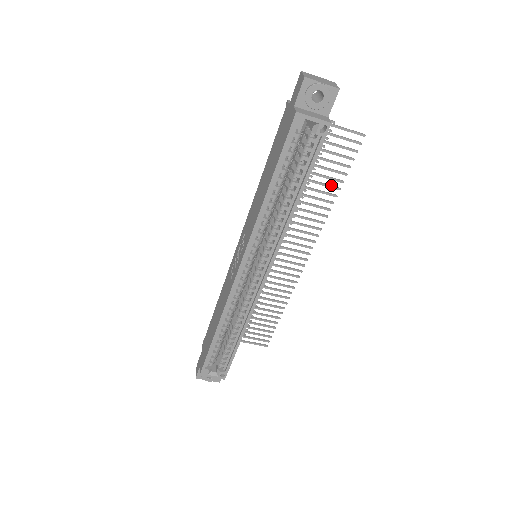
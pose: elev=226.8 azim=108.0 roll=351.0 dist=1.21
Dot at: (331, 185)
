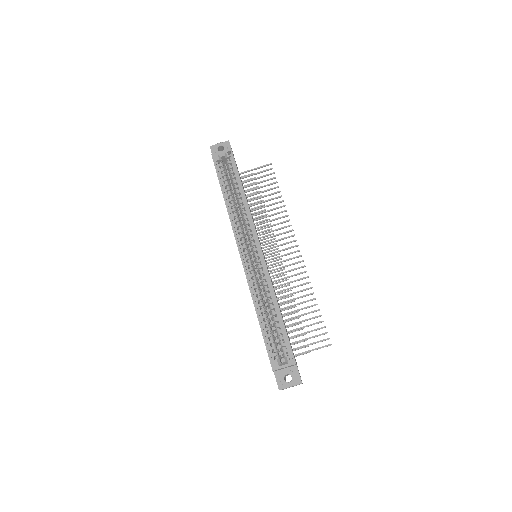
Dot at: (275, 198)
